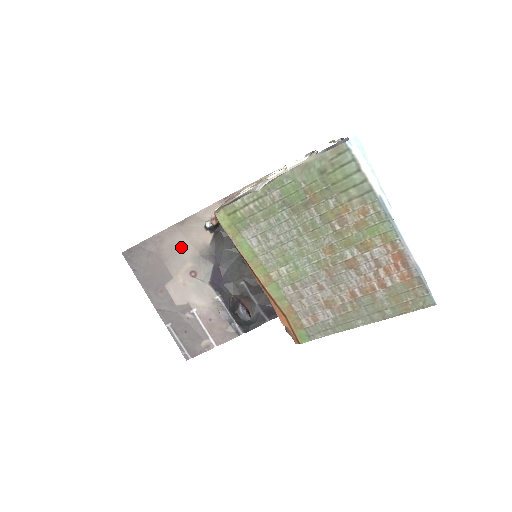
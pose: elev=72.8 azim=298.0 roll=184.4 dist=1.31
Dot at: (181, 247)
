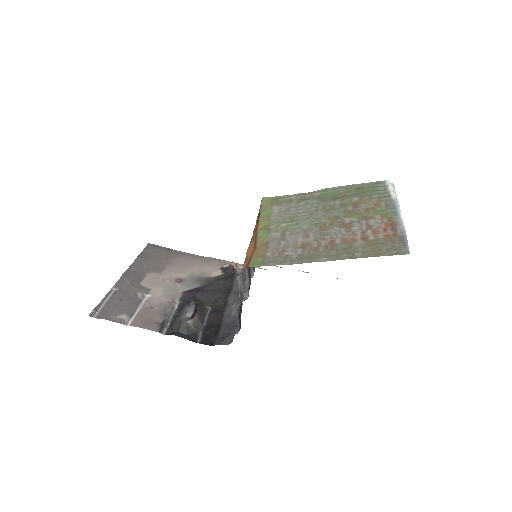
Dot at: (191, 265)
